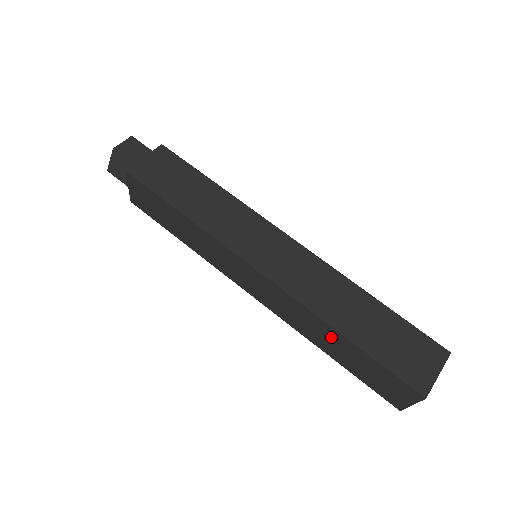
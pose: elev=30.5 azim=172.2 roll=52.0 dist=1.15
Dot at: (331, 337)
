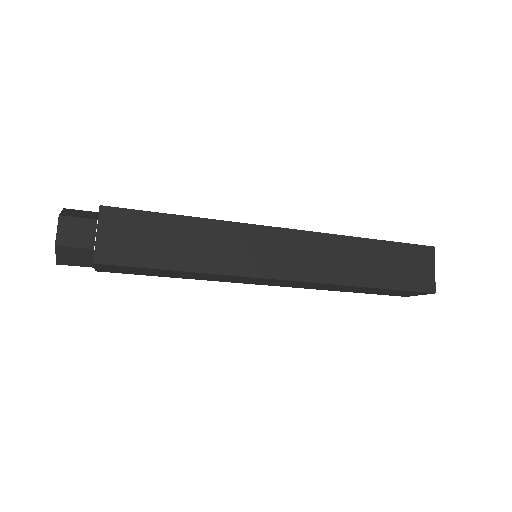
Dot at: (353, 288)
